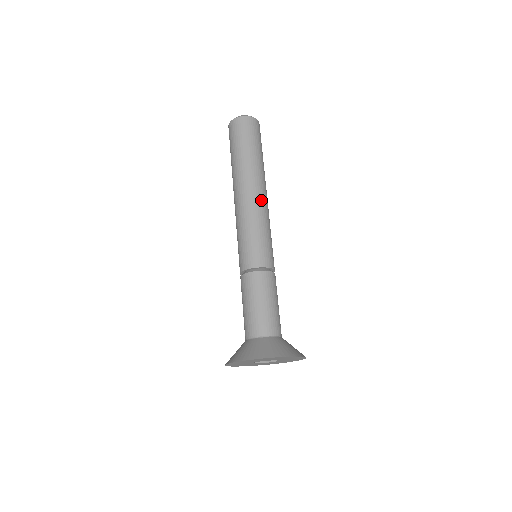
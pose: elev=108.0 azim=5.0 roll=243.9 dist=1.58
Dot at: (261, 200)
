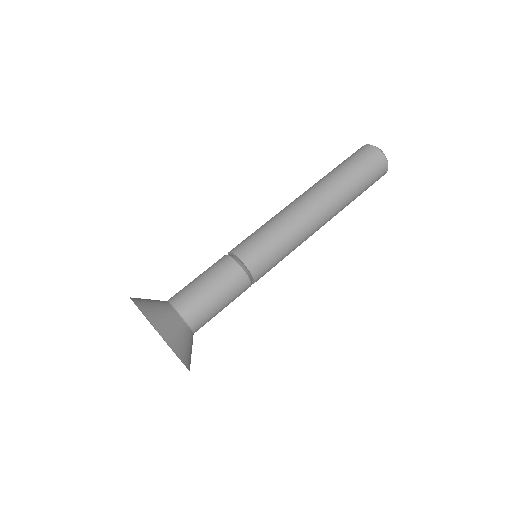
Dot at: (314, 229)
